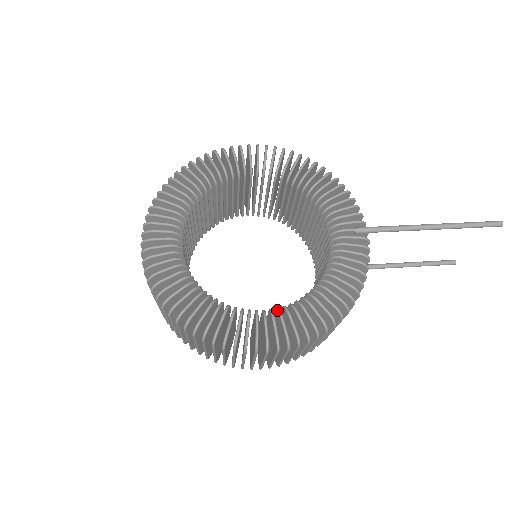
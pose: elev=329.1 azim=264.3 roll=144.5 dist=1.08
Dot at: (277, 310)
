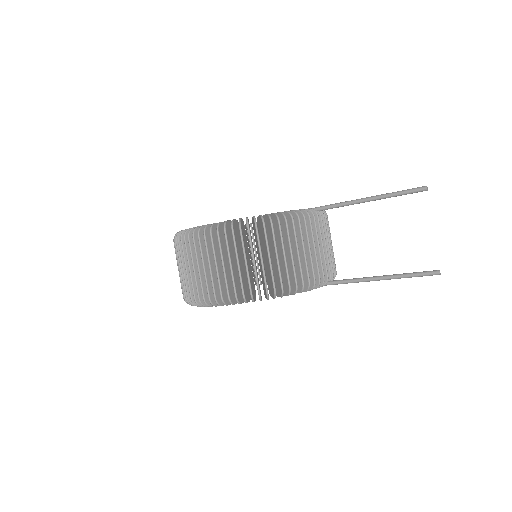
Dot at: occluded
